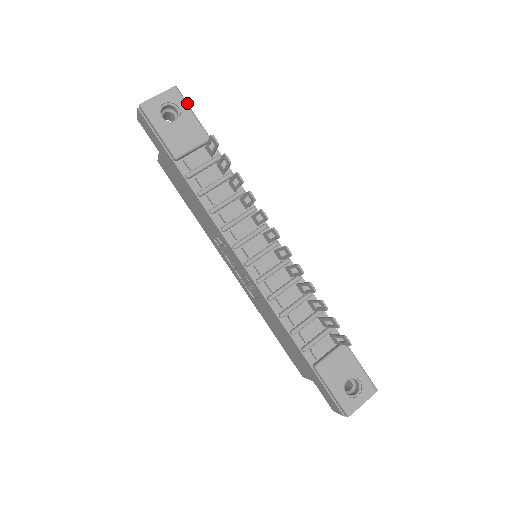
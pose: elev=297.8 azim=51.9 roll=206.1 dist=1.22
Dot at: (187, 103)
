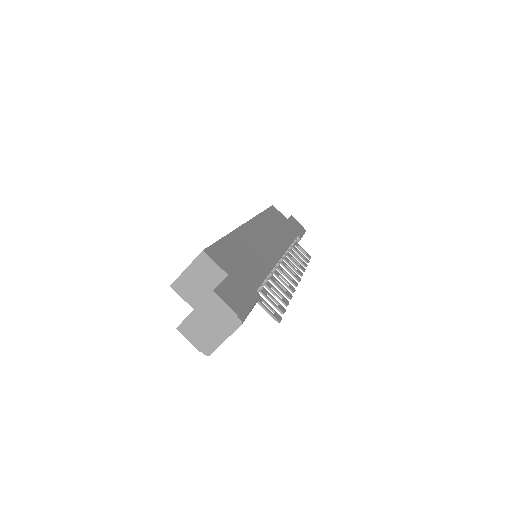
Dot at: occluded
